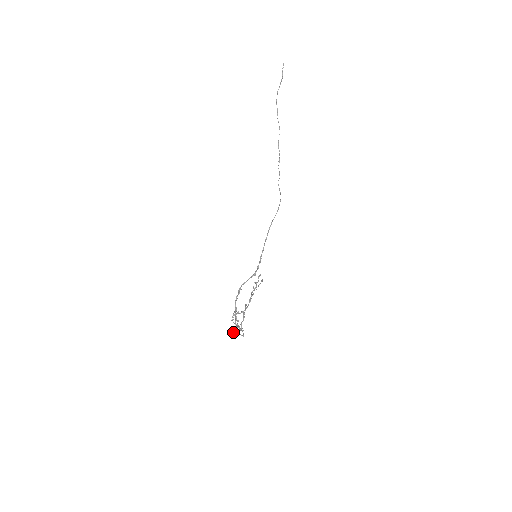
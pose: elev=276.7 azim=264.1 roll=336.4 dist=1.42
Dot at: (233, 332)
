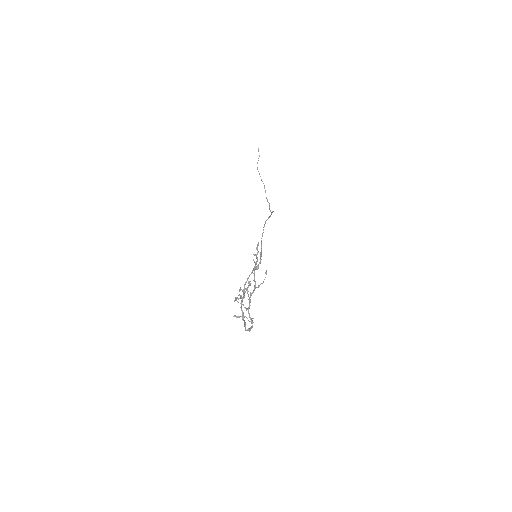
Dot at: (239, 317)
